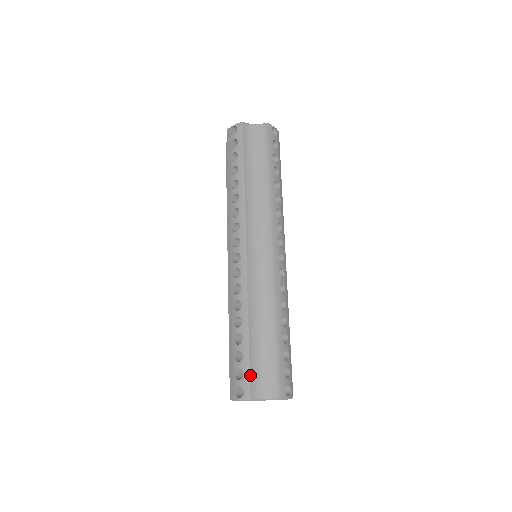
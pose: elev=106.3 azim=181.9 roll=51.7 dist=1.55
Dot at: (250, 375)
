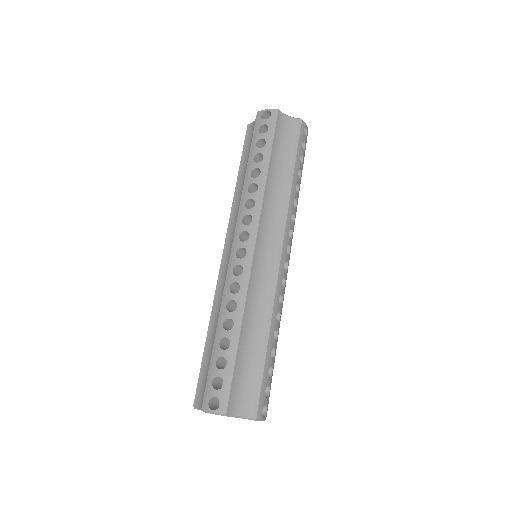
Dot at: (231, 387)
